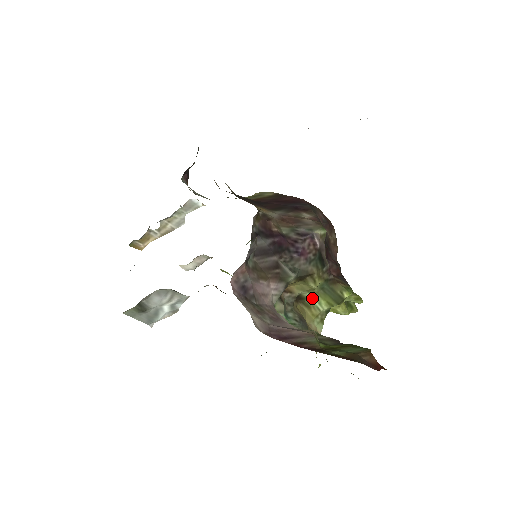
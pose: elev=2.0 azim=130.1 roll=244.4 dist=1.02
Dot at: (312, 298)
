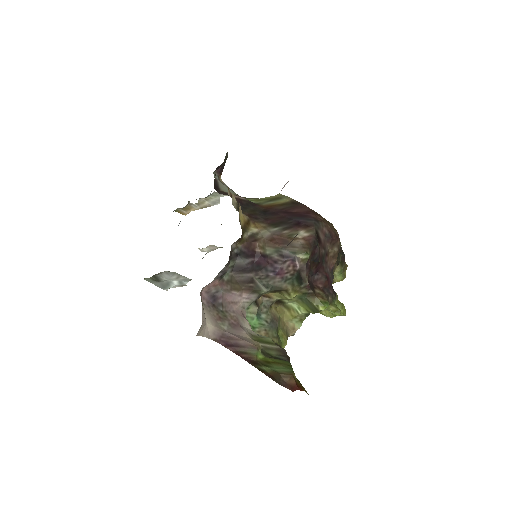
Dot at: (293, 303)
